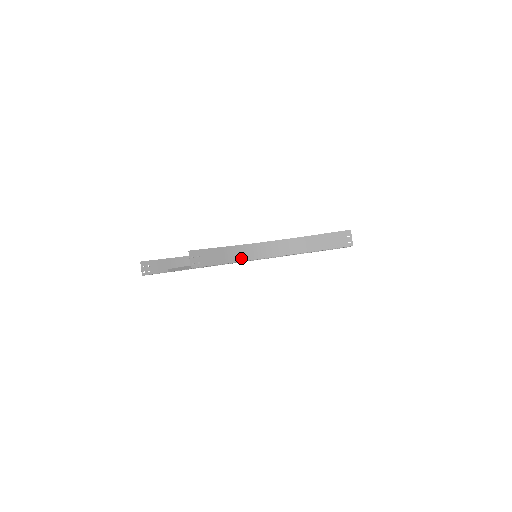
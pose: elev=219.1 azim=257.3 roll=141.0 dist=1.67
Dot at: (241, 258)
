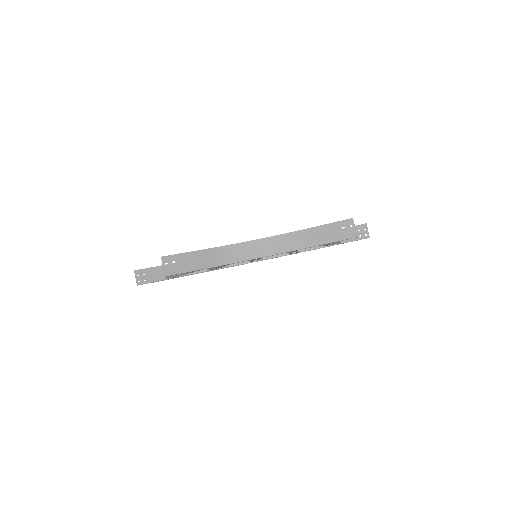
Dot at: (227, 260)
